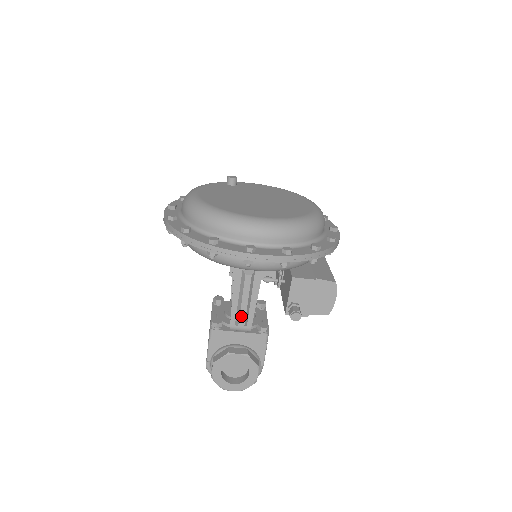
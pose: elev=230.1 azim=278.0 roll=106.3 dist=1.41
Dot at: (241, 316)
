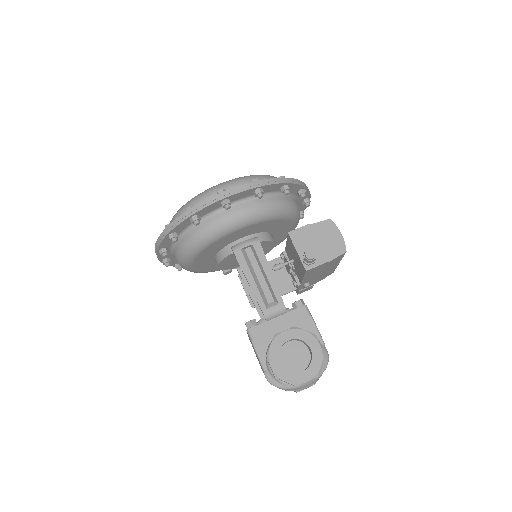
Dot at: (265, 292)
